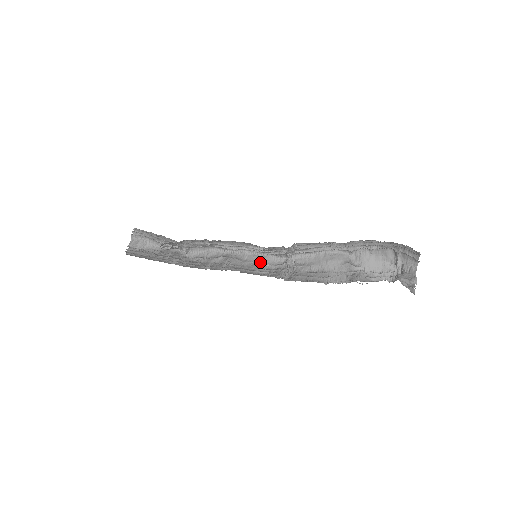
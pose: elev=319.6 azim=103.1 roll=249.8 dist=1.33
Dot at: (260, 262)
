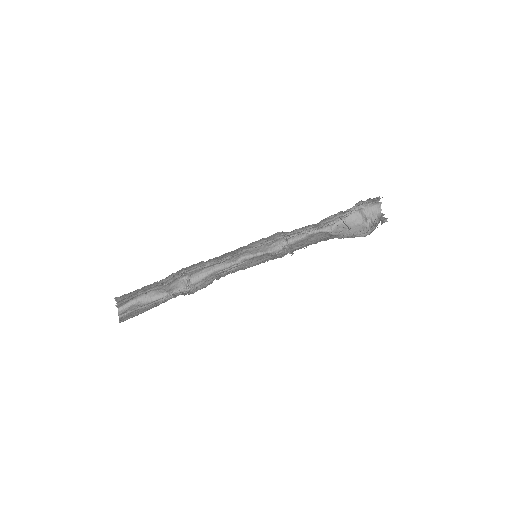
Dot at: (262, 255)
